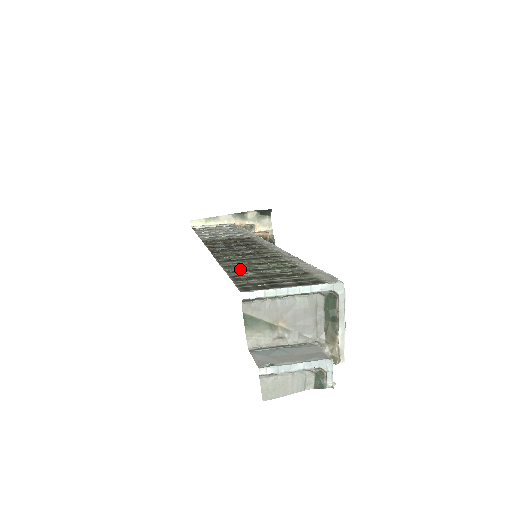
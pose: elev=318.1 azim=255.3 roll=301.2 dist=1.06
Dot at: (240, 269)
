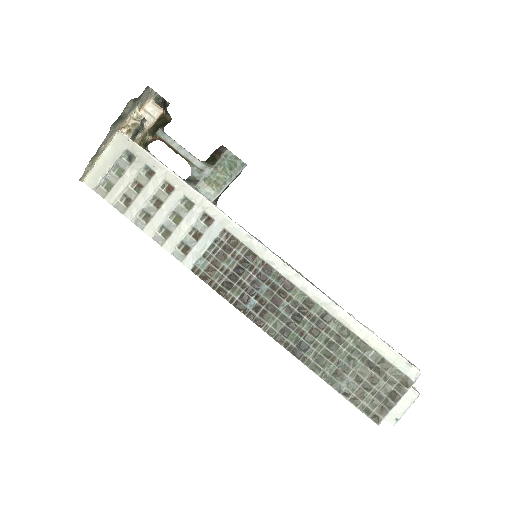
Dot at: (331, 371)
